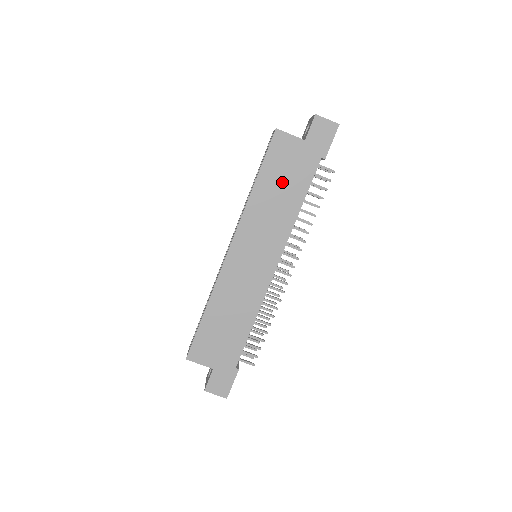
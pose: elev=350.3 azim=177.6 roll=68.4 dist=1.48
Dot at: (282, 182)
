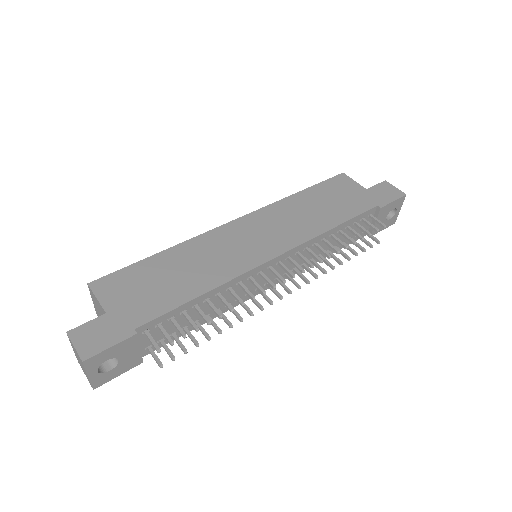
Dot at: (327, 203)
